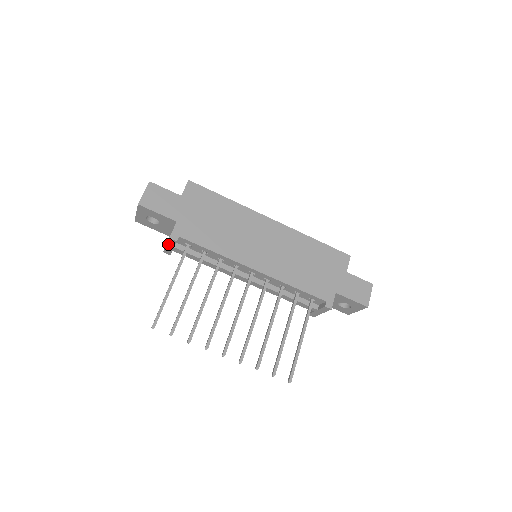
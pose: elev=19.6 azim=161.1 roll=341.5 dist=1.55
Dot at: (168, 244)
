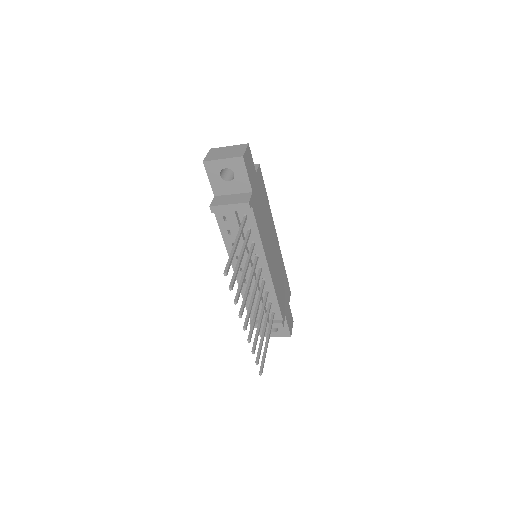
Dot at: (234, 205)
